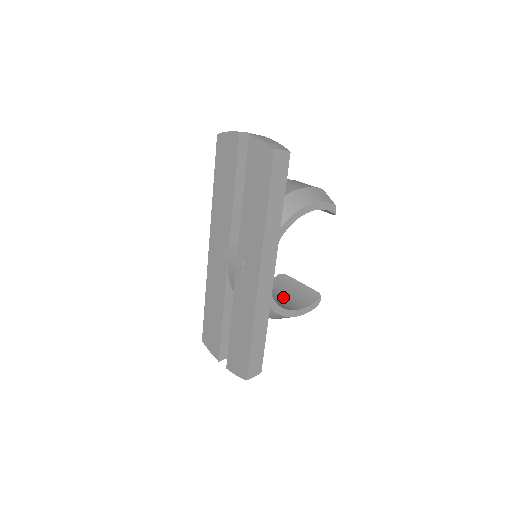
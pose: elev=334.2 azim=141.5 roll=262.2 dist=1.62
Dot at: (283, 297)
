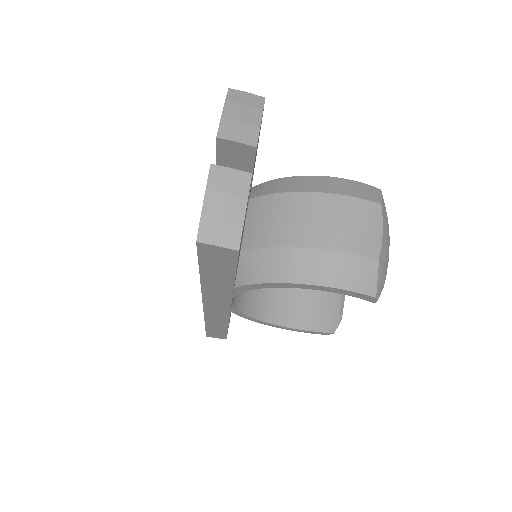
Dot at: (301, 293)
